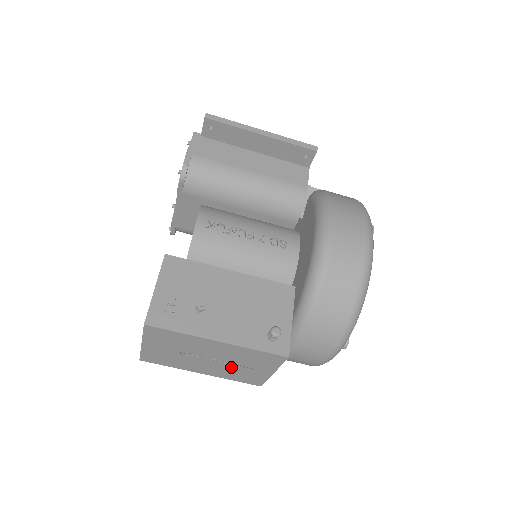
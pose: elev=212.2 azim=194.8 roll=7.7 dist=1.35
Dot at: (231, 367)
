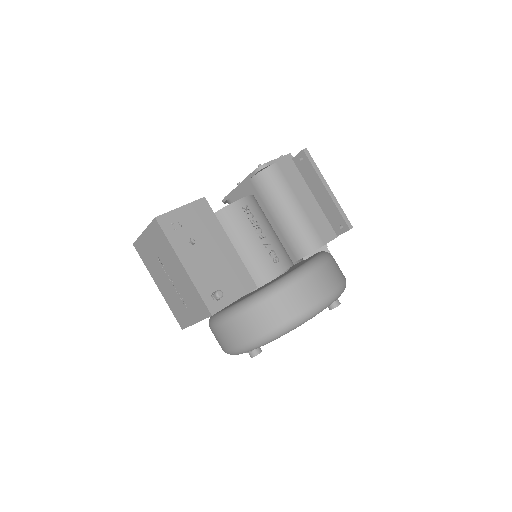
Dot at: (177, 296)
